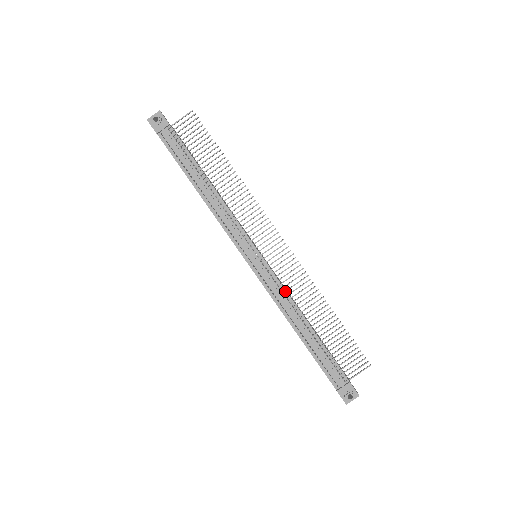
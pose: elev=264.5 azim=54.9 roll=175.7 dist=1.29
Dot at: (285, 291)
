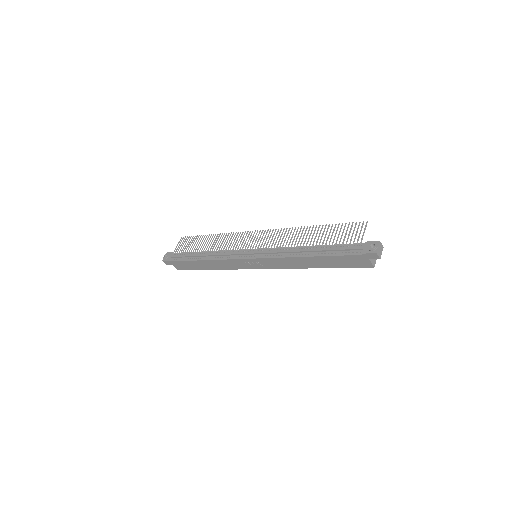
Dot at: (280, 245)
